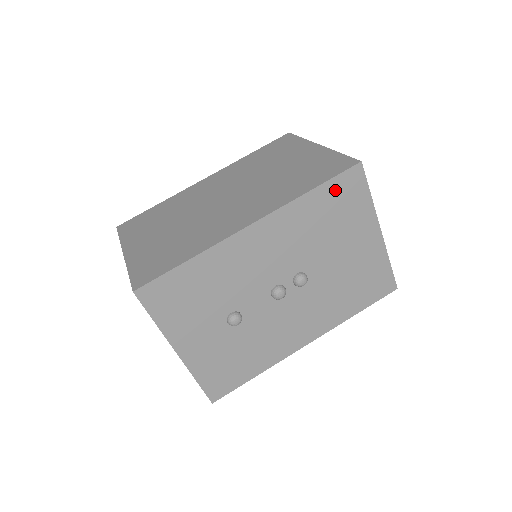
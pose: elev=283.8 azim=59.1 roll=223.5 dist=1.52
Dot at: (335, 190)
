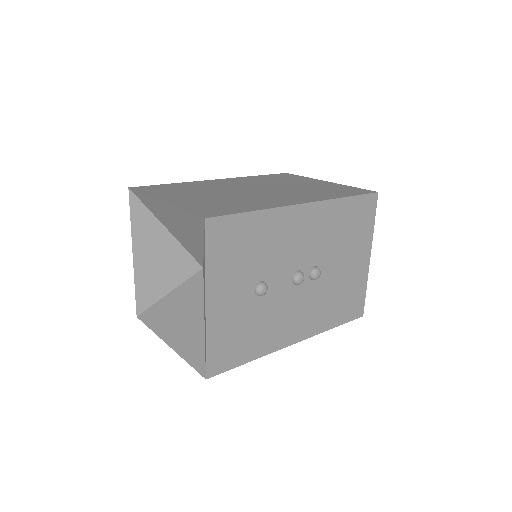
Dot at: (358, 206)
